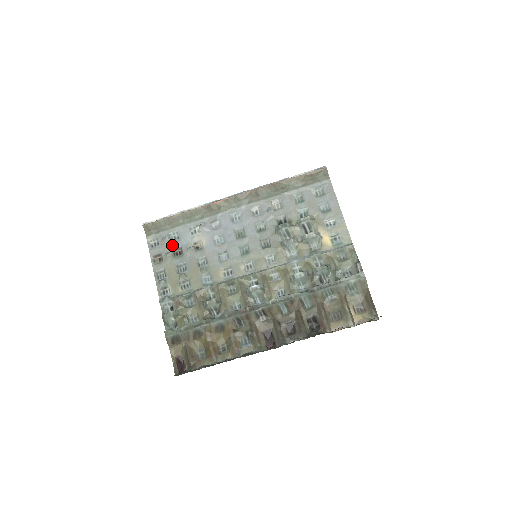
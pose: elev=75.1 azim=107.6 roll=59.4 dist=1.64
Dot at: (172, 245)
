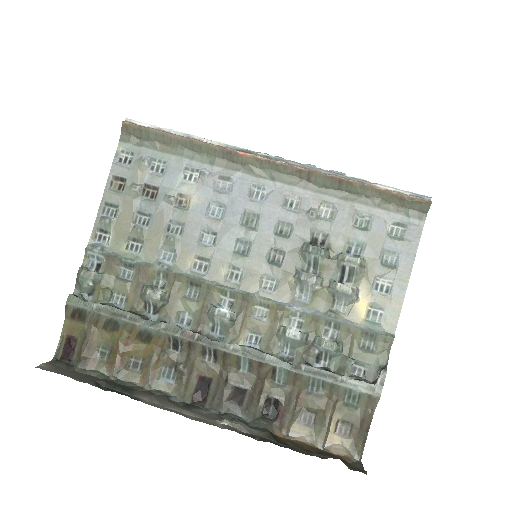
Dot at: (148, 176)
